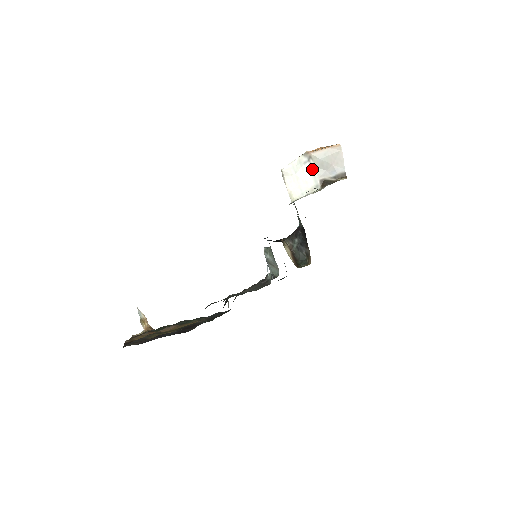
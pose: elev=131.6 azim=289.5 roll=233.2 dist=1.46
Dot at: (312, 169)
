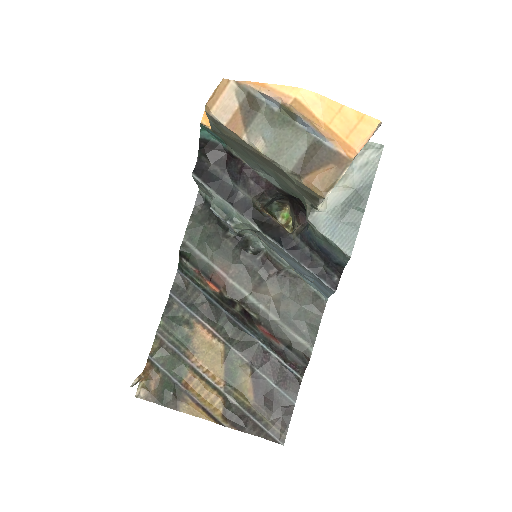
Dot at: occluded
